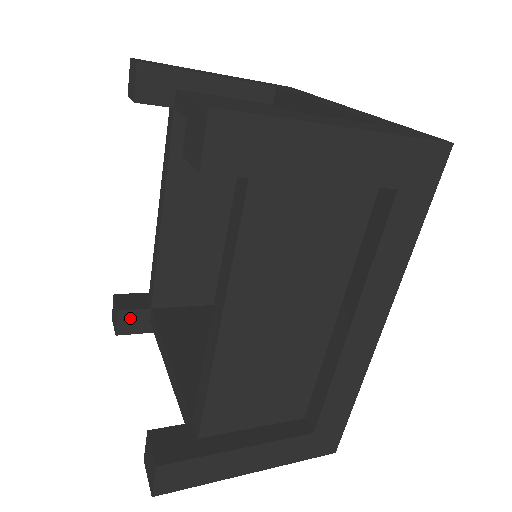
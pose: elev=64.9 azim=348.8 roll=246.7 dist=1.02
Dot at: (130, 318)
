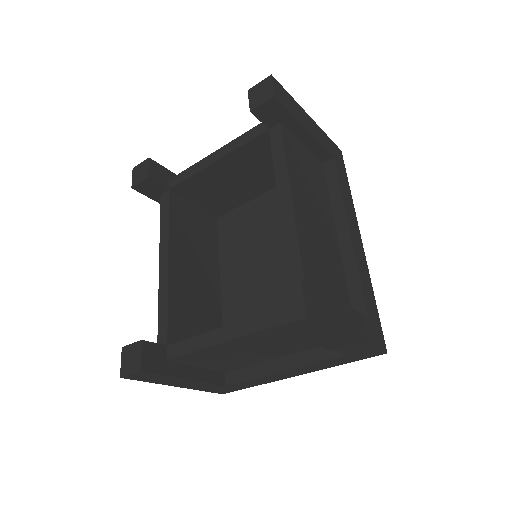
Dot at: (152, 352)
